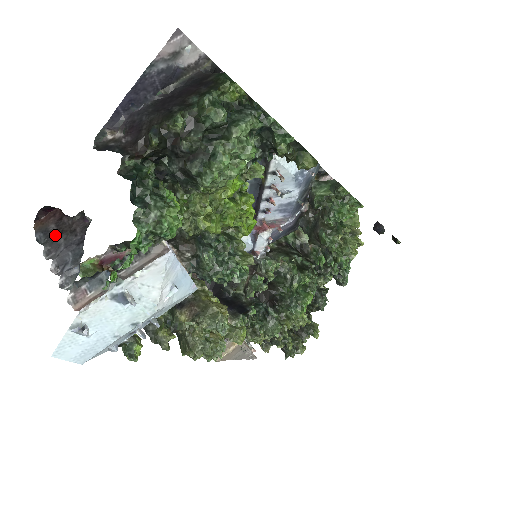
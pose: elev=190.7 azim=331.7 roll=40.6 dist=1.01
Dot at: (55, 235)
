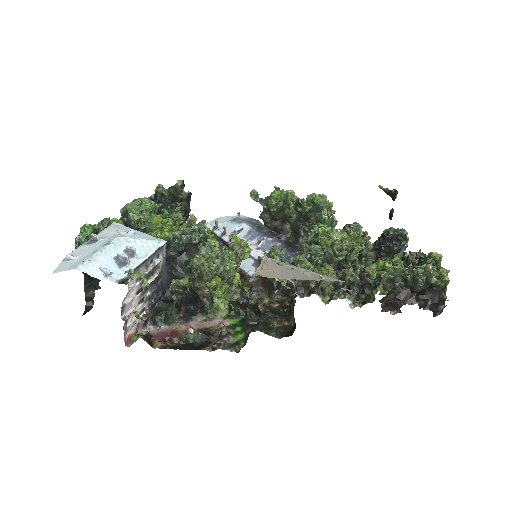
Dot at: occluded
